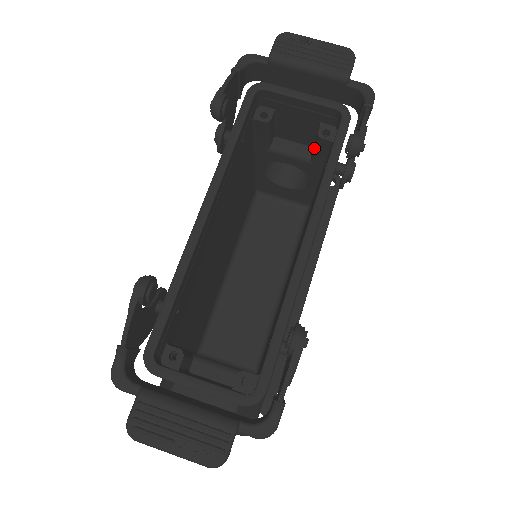
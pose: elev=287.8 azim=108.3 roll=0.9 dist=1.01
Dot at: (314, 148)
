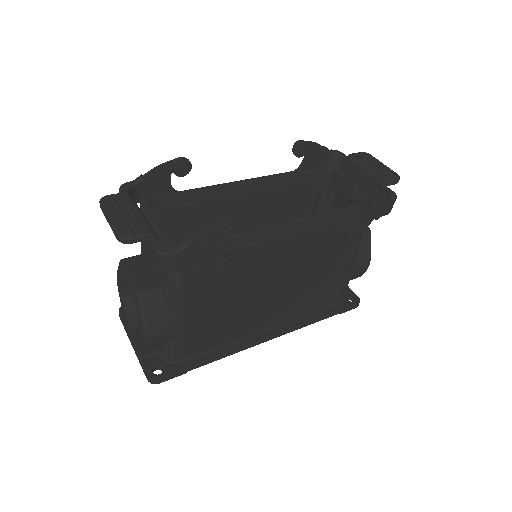
Dot at: occluded
